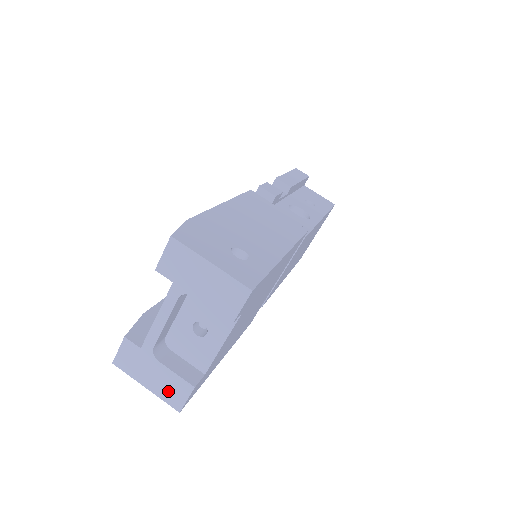
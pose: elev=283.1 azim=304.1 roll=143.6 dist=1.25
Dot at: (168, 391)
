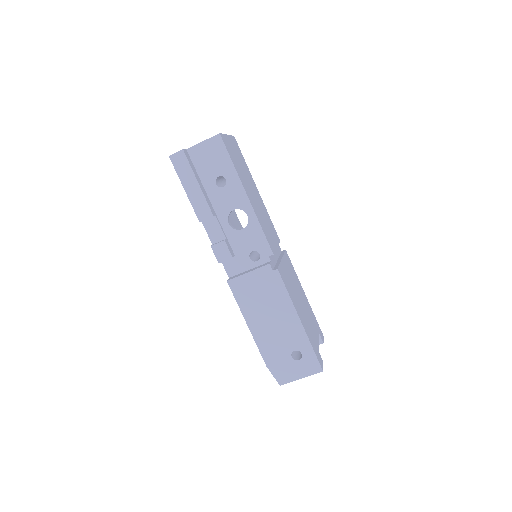
Dot at: occluded
